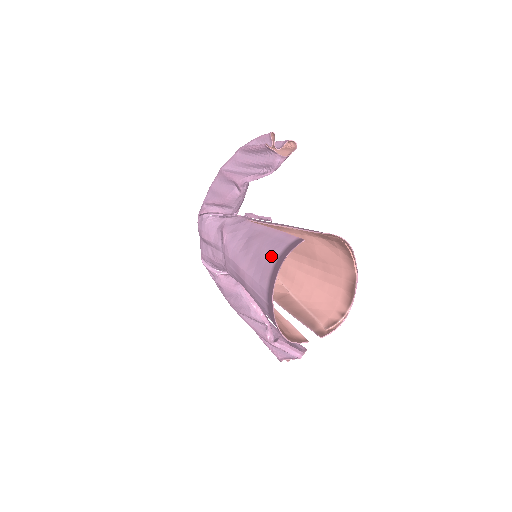
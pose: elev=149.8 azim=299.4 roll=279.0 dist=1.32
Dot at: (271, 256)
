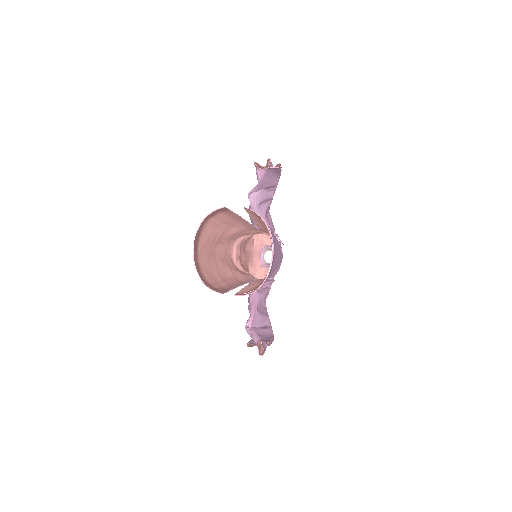
Dot at: (214, 222)
